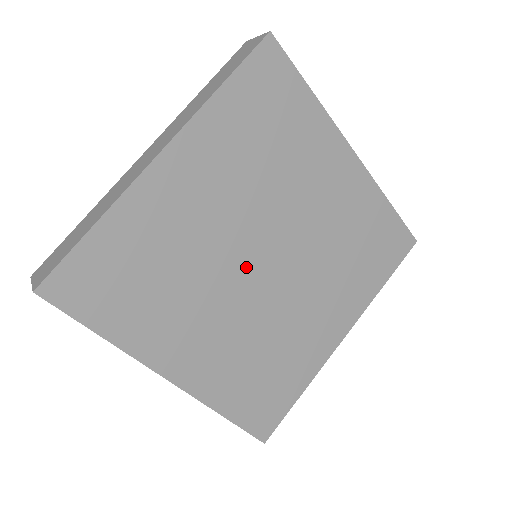
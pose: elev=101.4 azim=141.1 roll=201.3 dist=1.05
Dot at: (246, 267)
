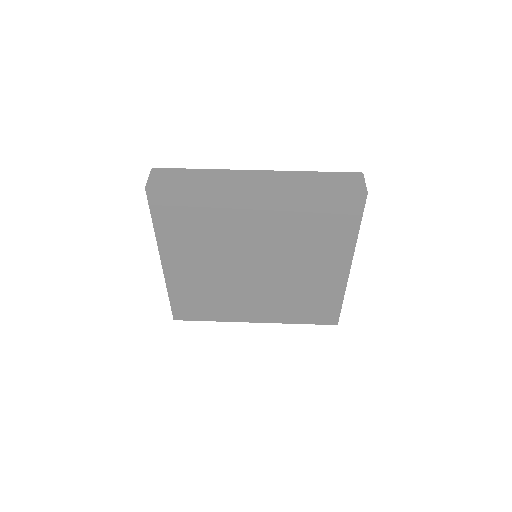
Dot at: (243, 260)
